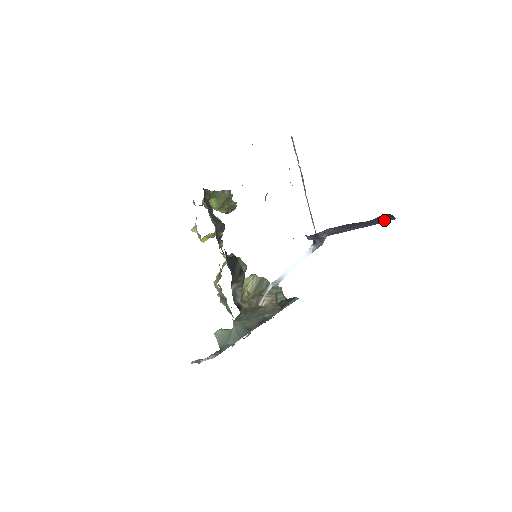
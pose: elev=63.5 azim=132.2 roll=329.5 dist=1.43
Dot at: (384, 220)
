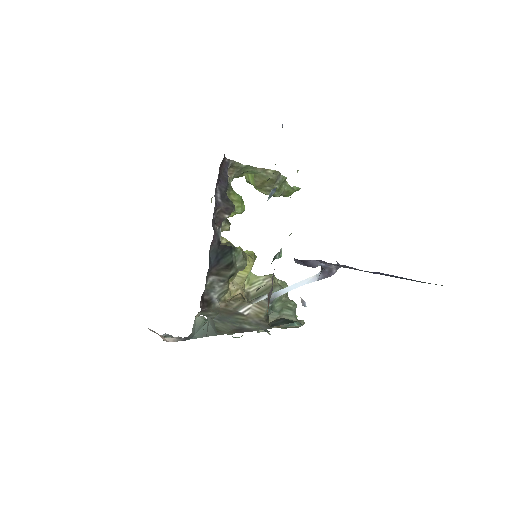
Dot at: occluded
